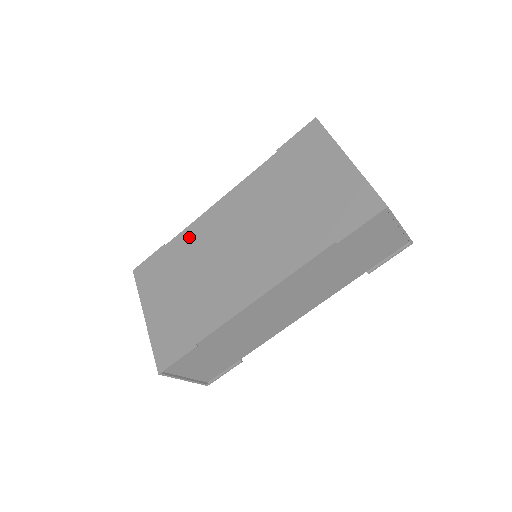
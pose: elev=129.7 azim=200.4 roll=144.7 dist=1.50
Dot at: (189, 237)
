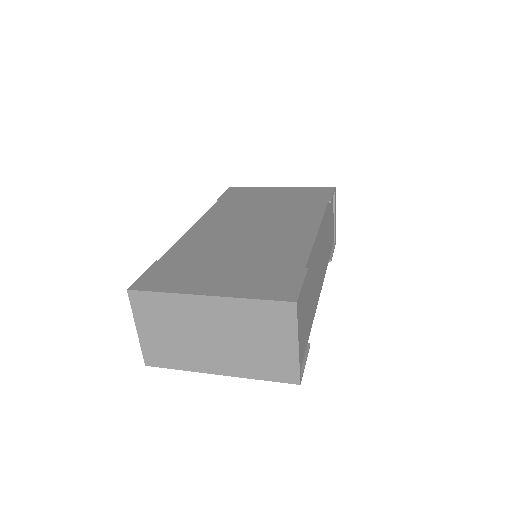
Dot at: (188, 245)
